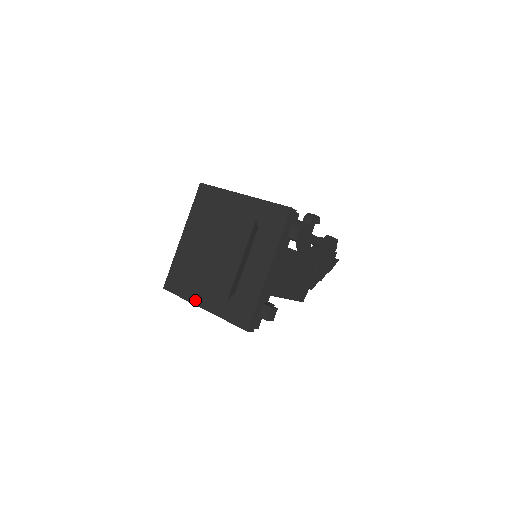
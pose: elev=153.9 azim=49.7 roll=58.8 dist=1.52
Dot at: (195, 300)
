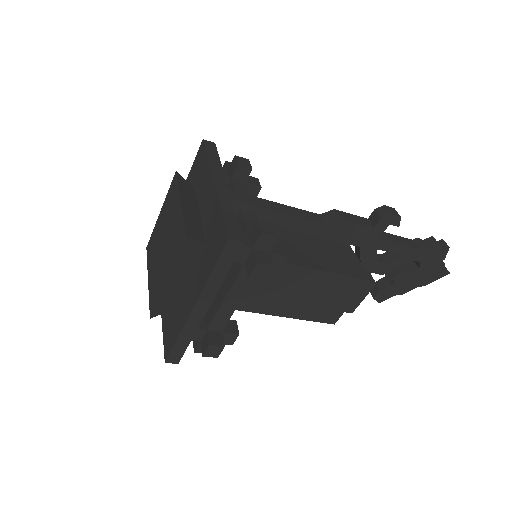
Dot at: occluded
